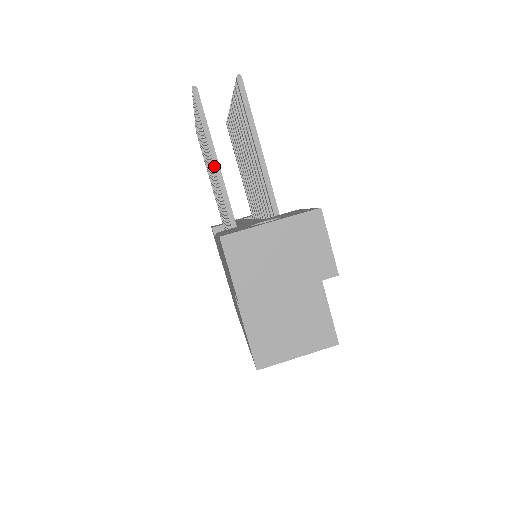
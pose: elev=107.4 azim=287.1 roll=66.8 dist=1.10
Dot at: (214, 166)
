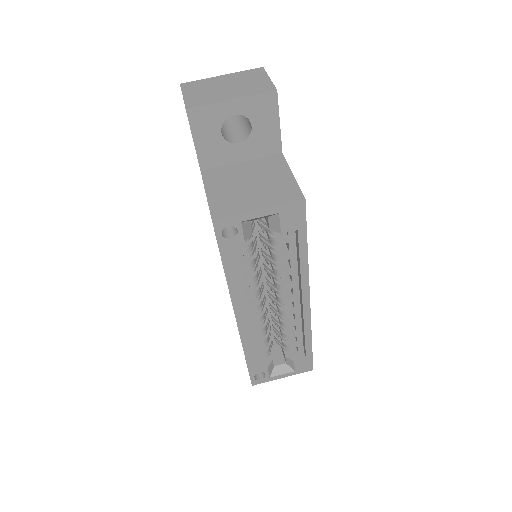
Dot at: occluded
